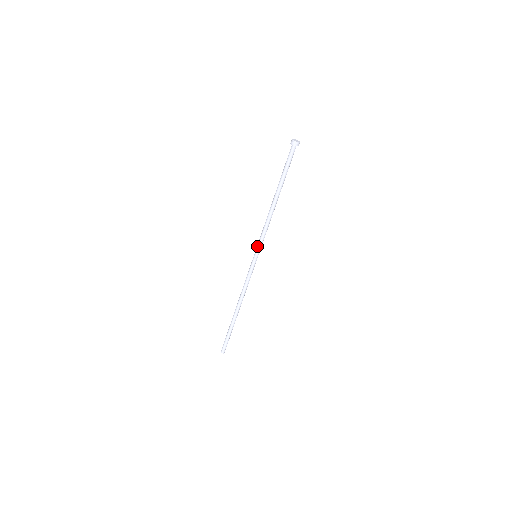
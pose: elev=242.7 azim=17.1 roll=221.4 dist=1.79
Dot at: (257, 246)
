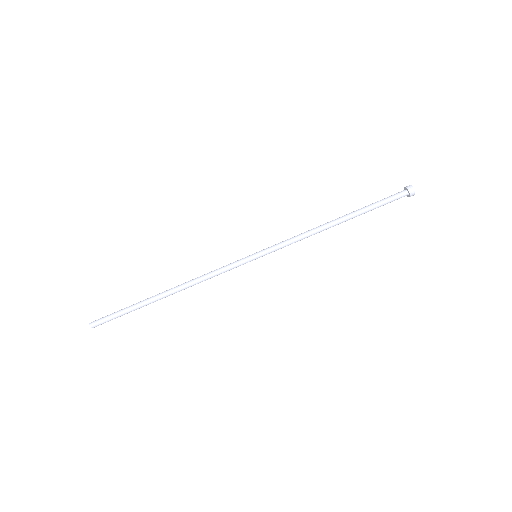
Dot at: (269, 247)
